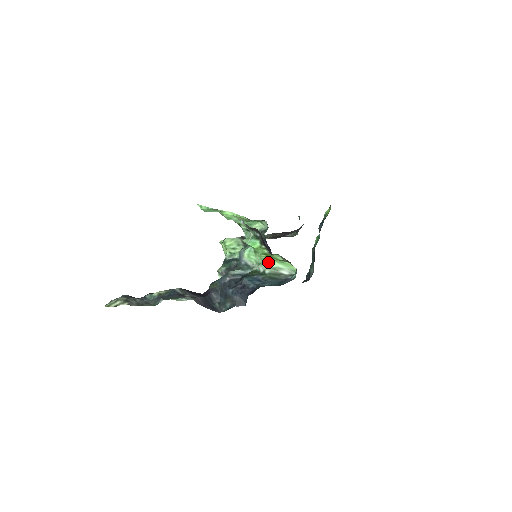
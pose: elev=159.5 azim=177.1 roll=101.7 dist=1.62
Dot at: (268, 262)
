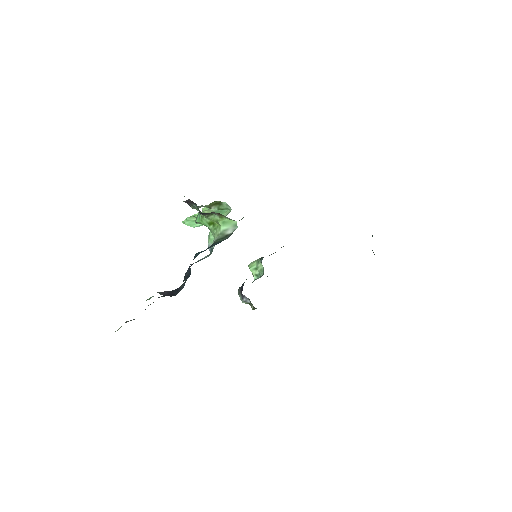
Dot at: (217, 231)
